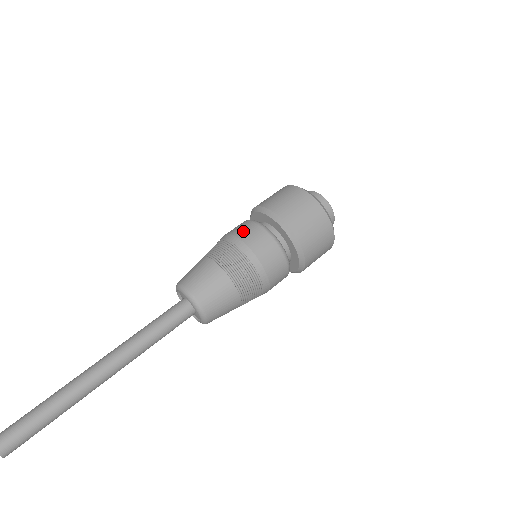
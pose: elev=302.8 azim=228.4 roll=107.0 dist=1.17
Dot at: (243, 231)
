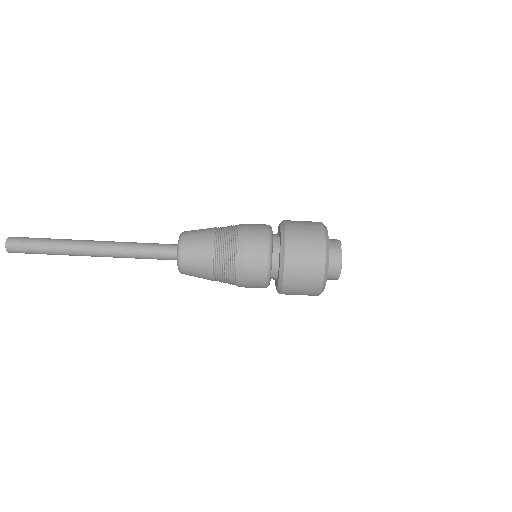
Dot at: (251, 280)
